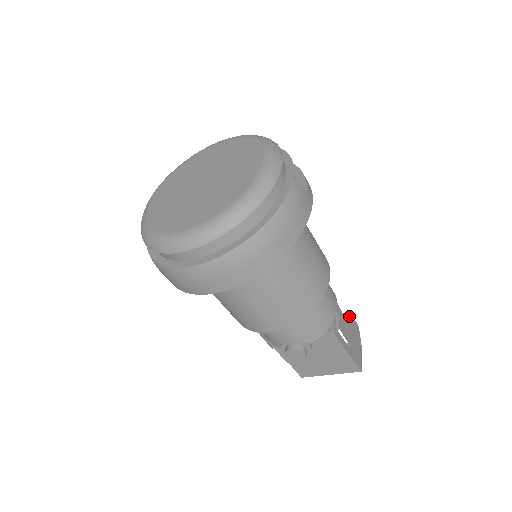
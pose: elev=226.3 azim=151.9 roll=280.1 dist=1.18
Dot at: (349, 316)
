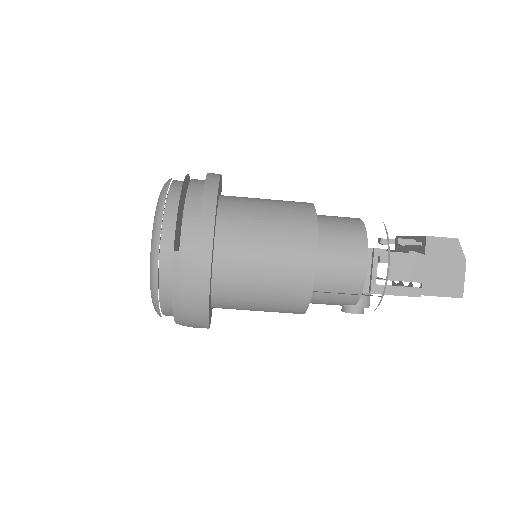
Dot at: (425, 242)
